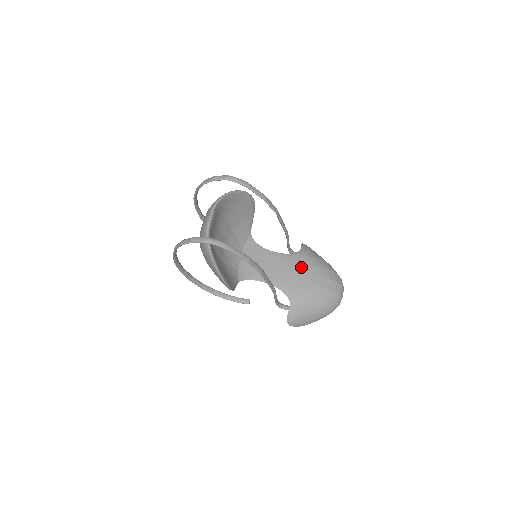
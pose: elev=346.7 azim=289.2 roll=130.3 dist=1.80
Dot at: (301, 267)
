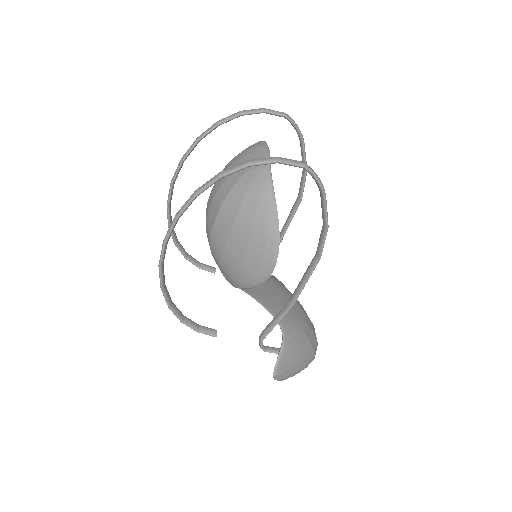
Dot at: (285, 294)
